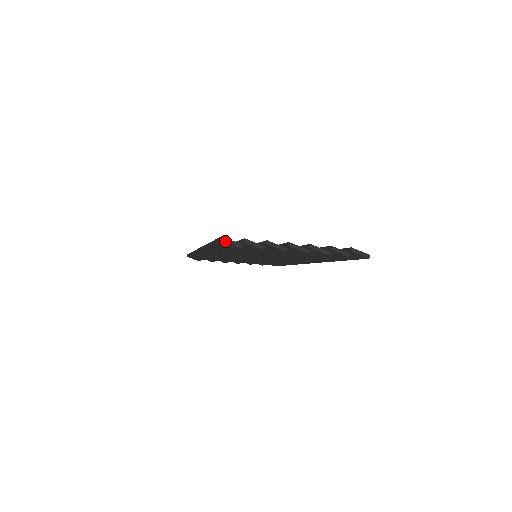
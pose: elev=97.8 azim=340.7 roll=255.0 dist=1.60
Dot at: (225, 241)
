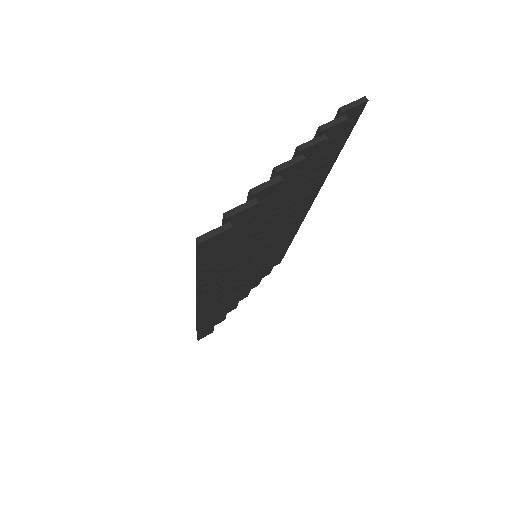
Dot at: (206, 239)
